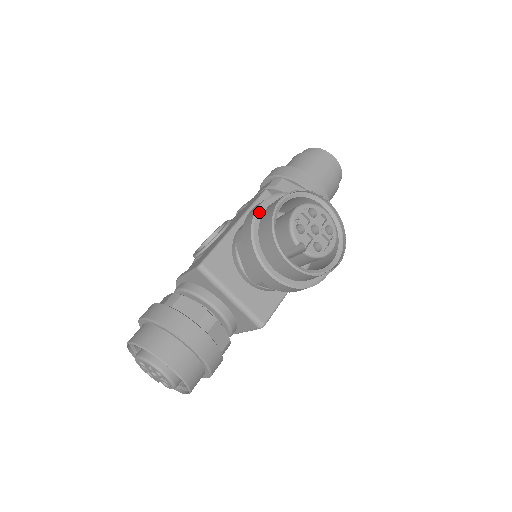
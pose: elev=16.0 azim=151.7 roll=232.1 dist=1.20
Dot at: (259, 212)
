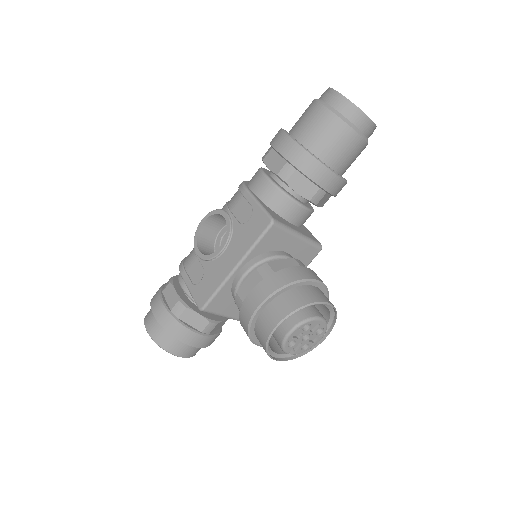
Dot at: (257, 313)
